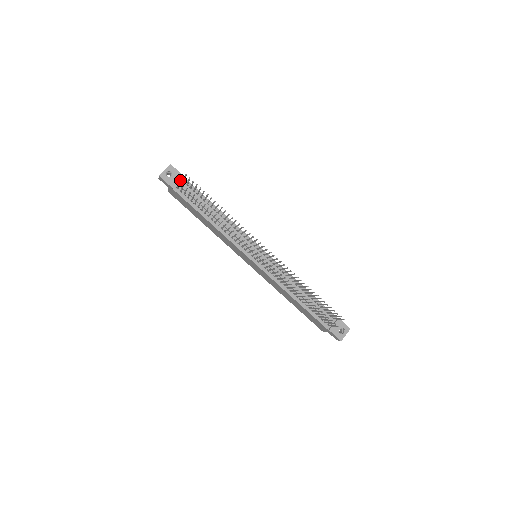
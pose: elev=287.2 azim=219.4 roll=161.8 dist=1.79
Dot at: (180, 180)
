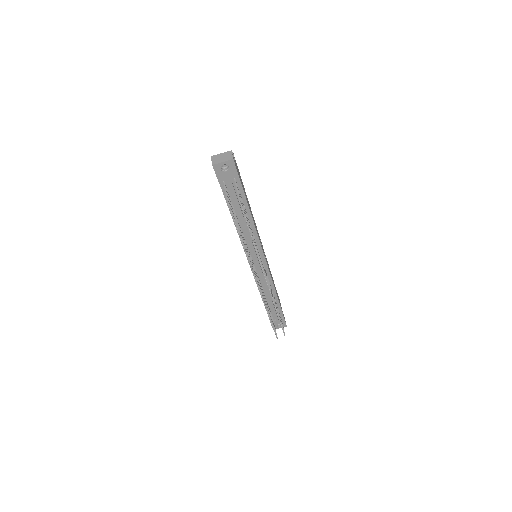
Dot at: (232, 176)
